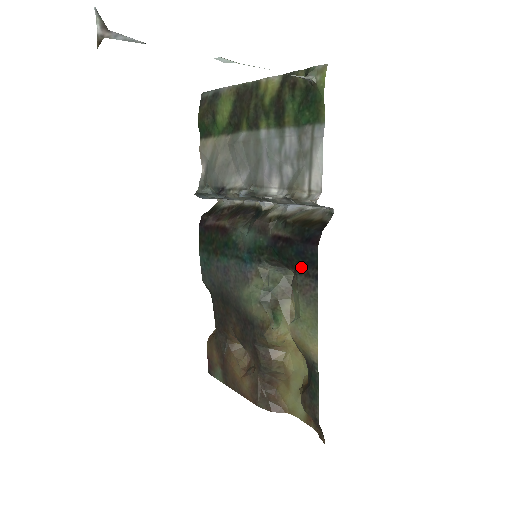
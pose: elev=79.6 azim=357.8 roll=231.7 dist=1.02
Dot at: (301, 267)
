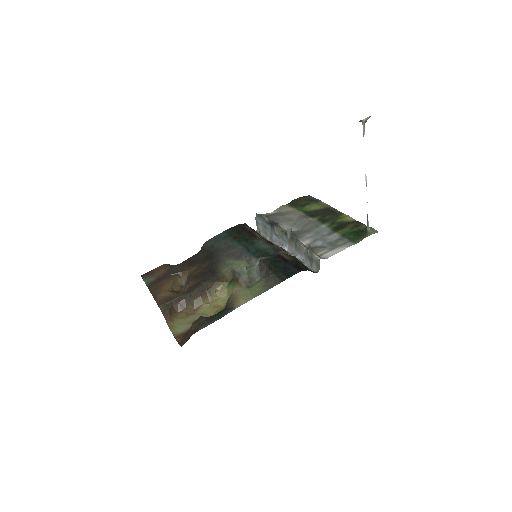
Dot at: (280, 273)
